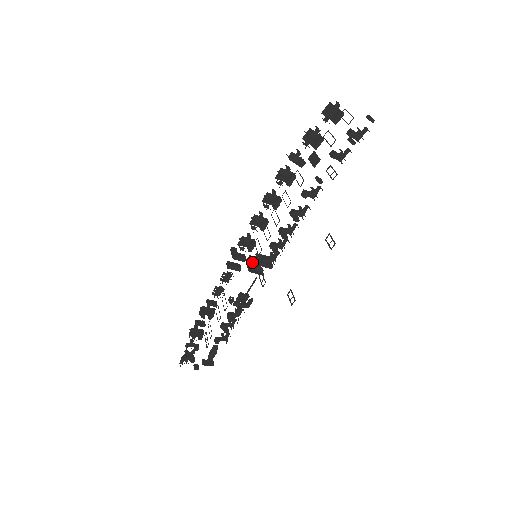
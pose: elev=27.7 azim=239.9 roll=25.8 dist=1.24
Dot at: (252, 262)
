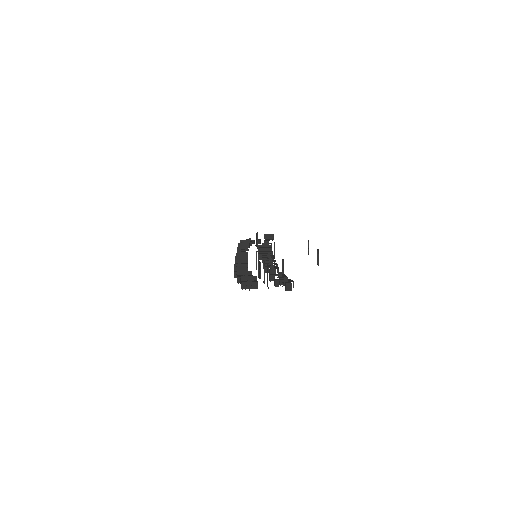
Dot at: occluded
